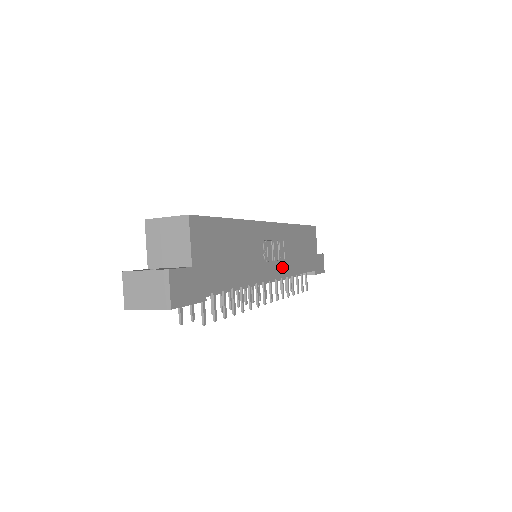
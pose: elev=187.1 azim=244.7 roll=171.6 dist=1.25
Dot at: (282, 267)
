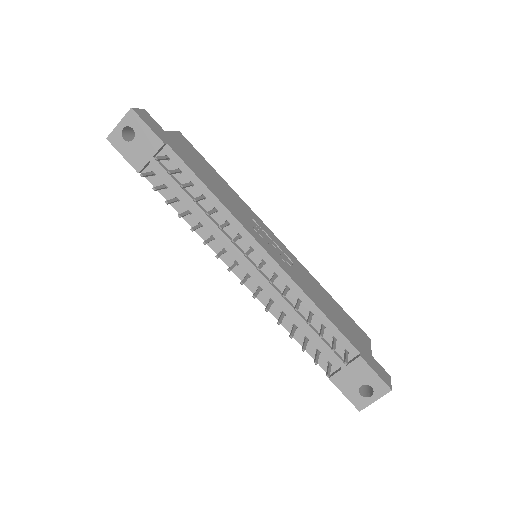
Dot at: (283, 264)
